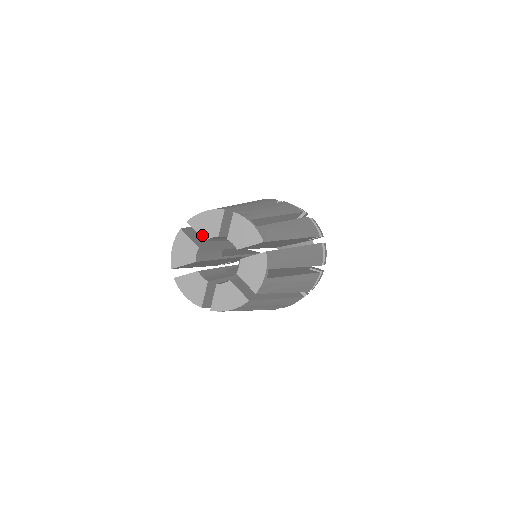
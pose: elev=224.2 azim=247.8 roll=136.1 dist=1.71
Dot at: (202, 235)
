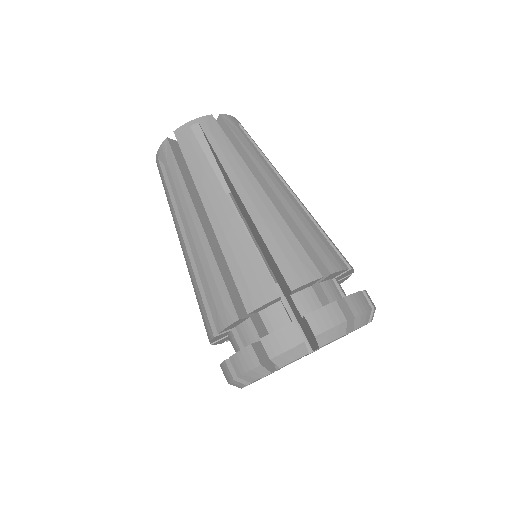
Dot at: occluded
